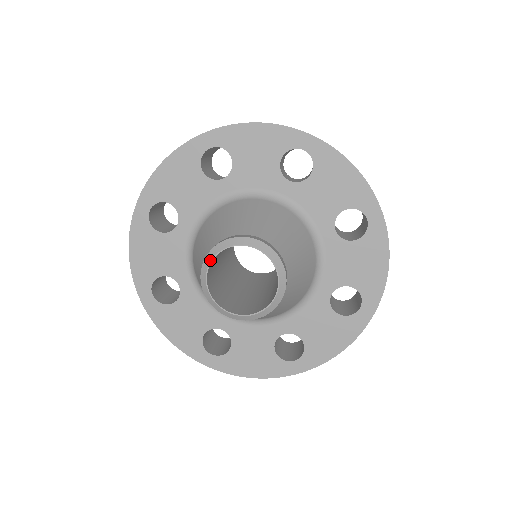
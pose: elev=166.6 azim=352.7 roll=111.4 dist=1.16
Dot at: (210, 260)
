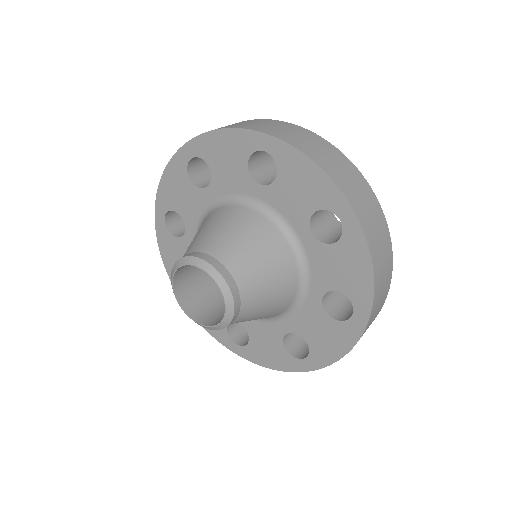
Dot at: occluded
